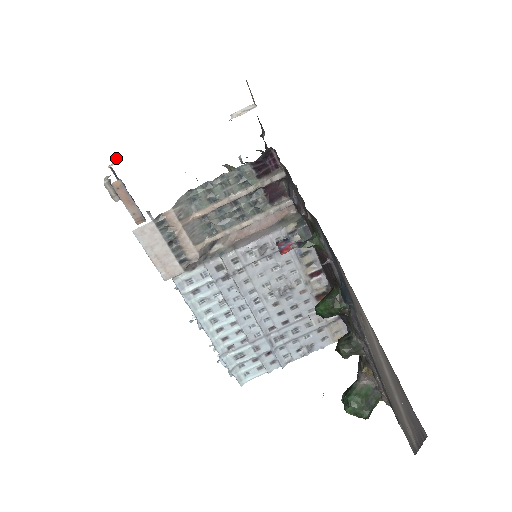
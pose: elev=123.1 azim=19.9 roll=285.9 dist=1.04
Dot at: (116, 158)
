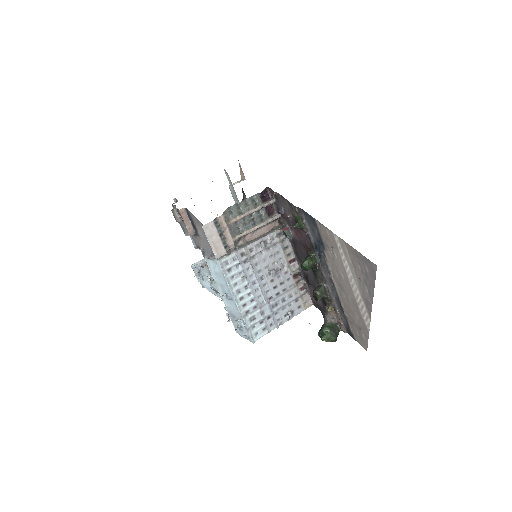
Dot at: (176, 201)
